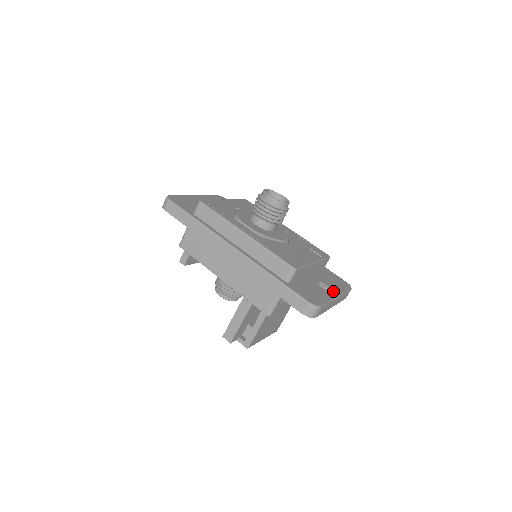
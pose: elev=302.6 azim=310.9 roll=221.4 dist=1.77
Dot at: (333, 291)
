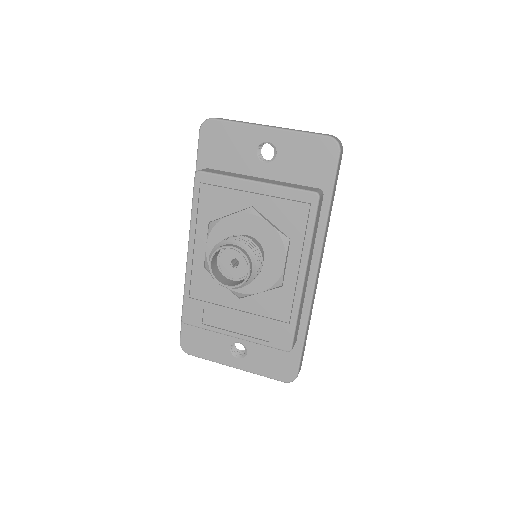
Dot at: (241, 362)
